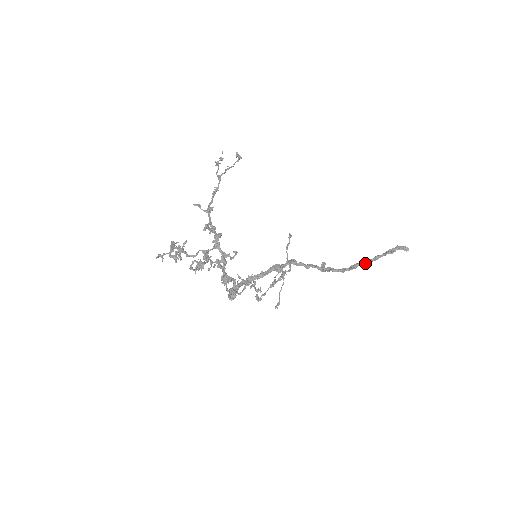
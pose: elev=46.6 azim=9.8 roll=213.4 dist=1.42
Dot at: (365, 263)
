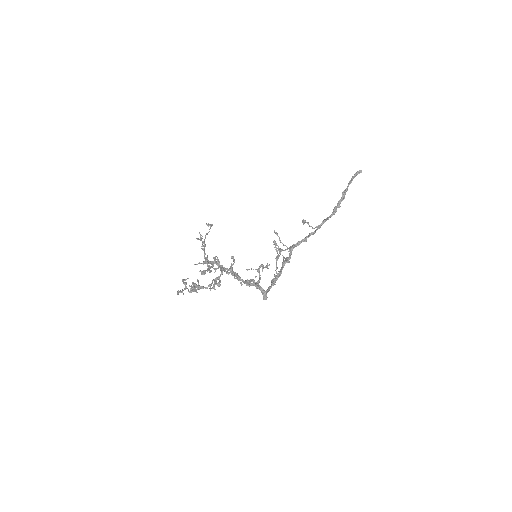
Dot at: (339, 202)
